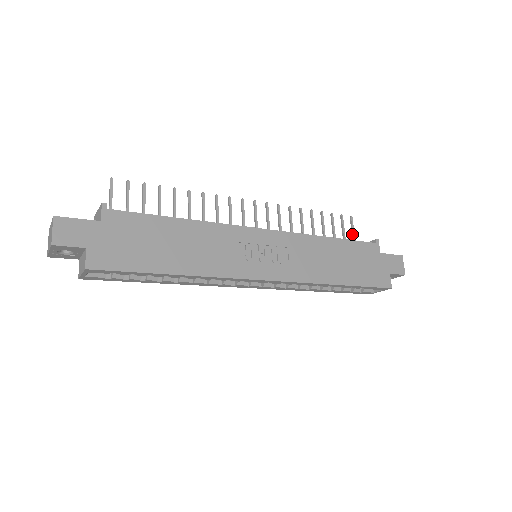
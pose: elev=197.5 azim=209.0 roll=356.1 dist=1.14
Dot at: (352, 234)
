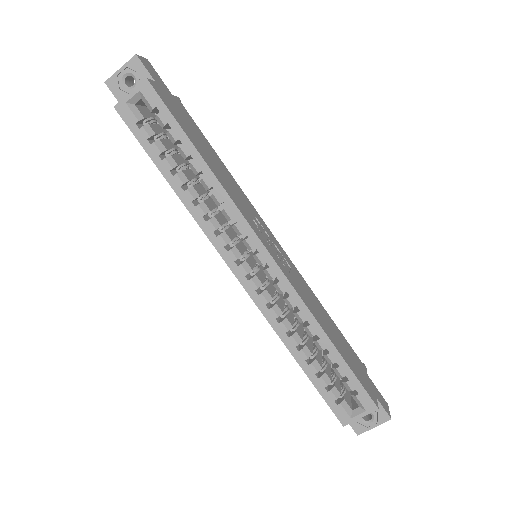
Dot at: occluded
